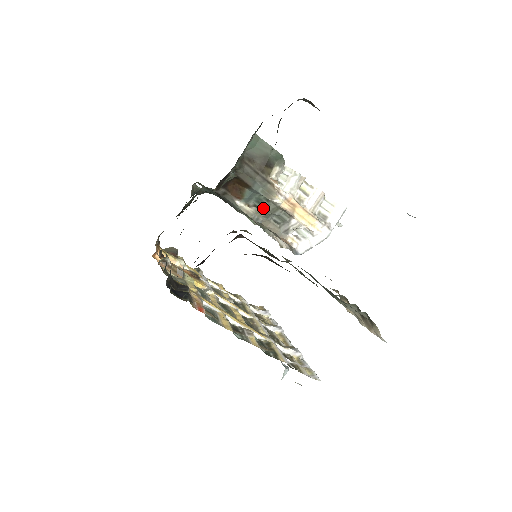
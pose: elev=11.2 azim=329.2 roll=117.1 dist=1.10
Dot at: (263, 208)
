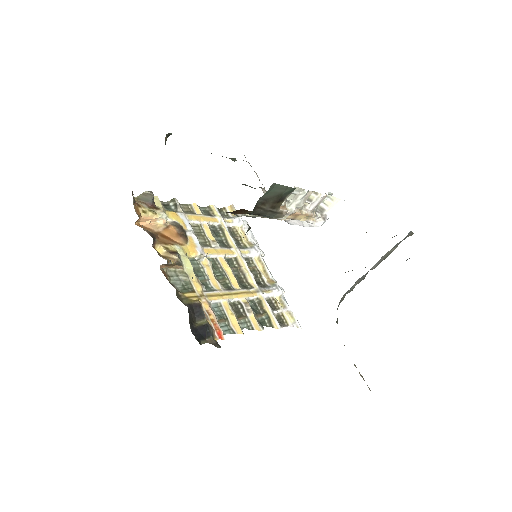
Dot at: occluded
